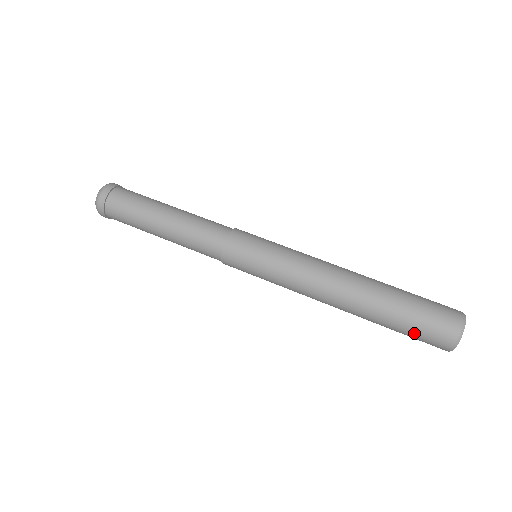
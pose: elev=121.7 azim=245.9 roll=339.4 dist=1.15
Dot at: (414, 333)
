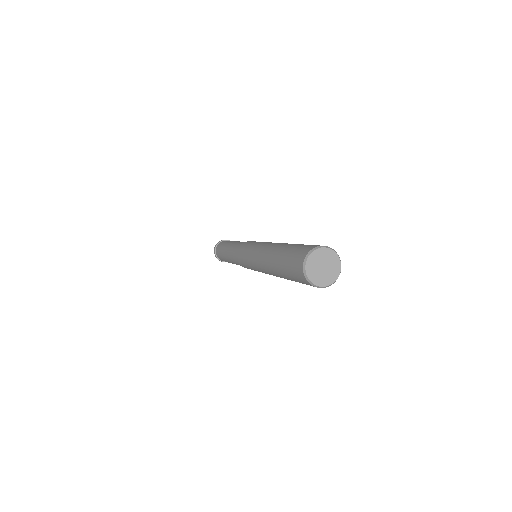
Dot at: (290, 271)
